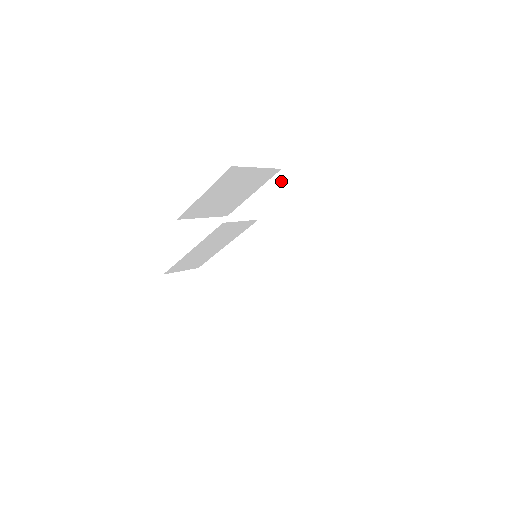
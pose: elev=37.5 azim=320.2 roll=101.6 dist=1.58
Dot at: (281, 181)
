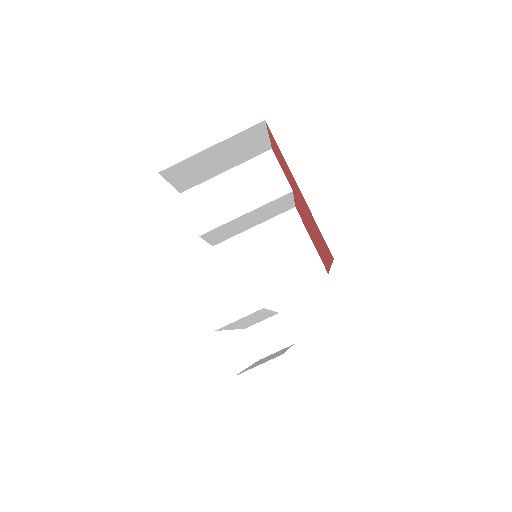
Dot at: occluded
